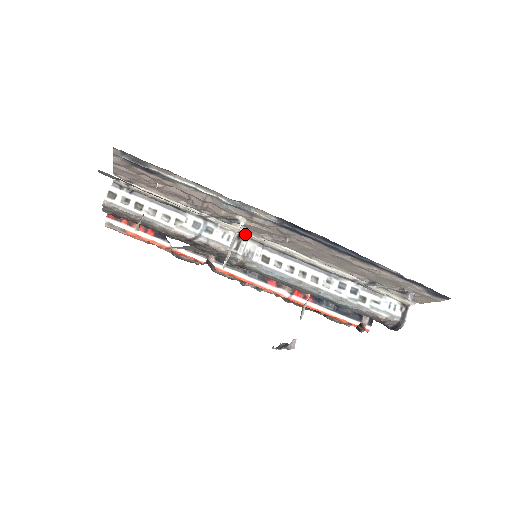
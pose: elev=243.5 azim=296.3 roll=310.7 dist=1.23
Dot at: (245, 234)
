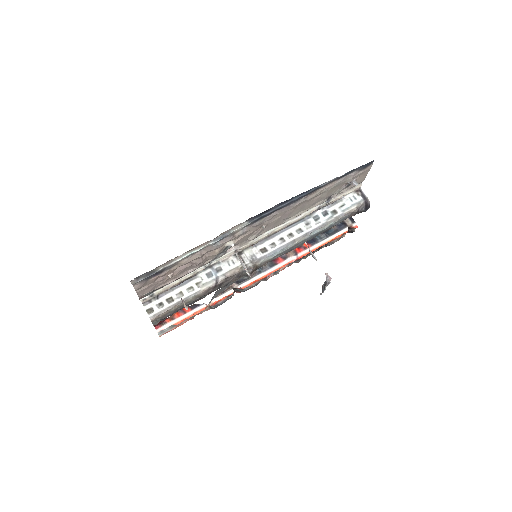
Dot at: (238, 250)
